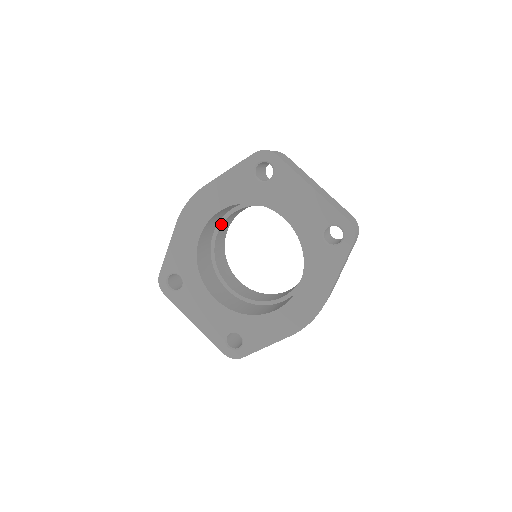
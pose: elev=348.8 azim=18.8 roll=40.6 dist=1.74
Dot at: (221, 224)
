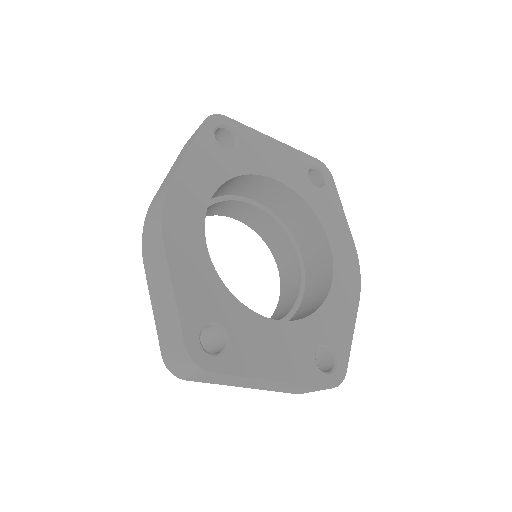
Dot at: occluded
